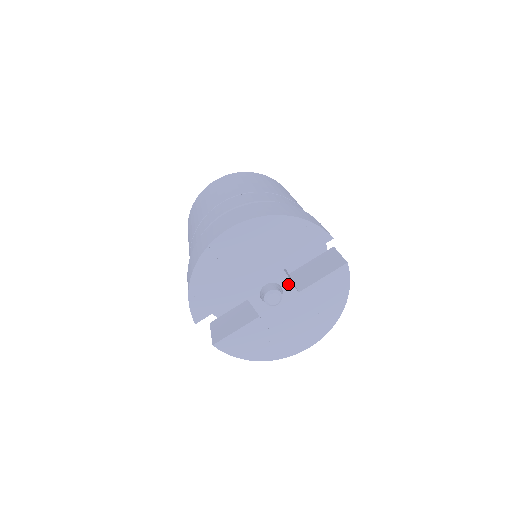
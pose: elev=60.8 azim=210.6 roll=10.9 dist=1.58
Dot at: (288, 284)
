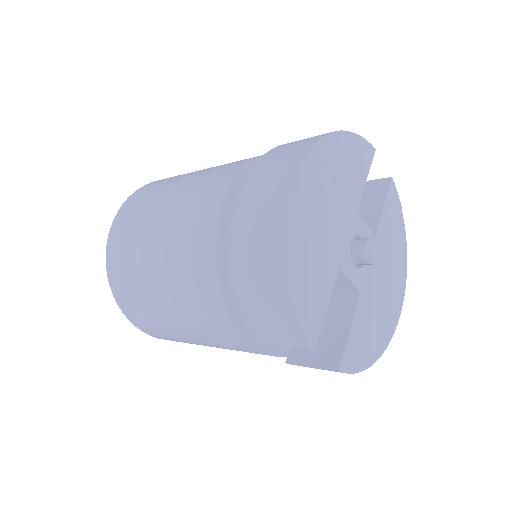
Dot at: (365, 230)
